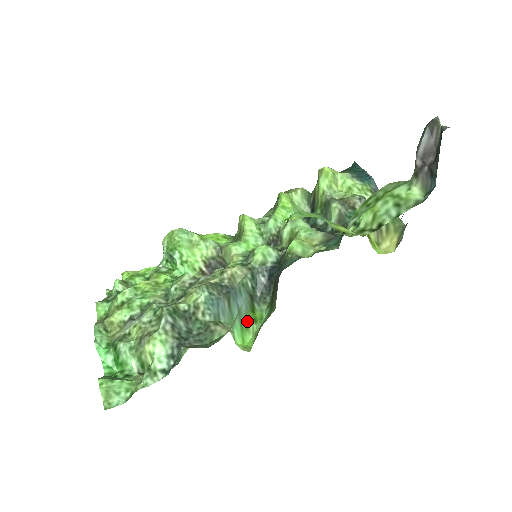
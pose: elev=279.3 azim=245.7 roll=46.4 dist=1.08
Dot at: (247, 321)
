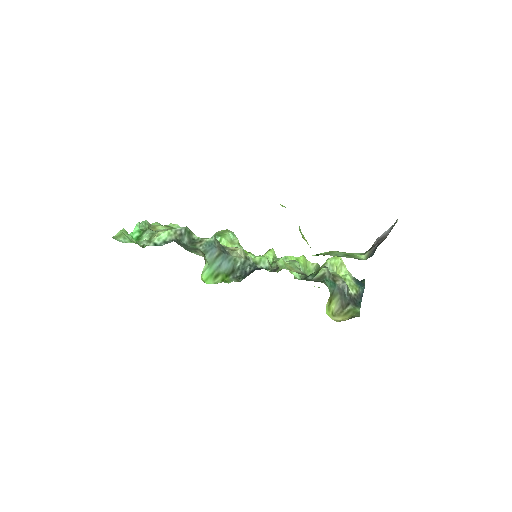
Dot at: (218, 276)
